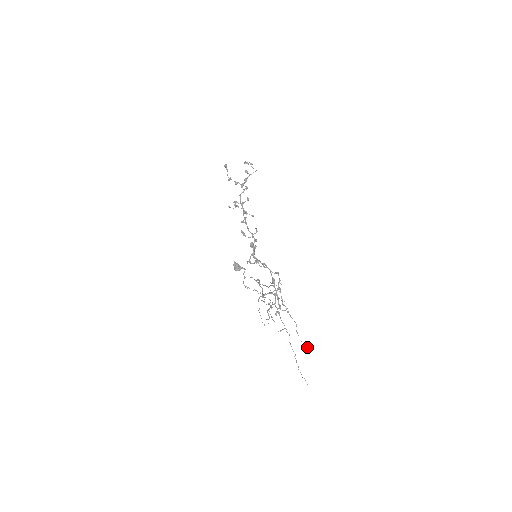
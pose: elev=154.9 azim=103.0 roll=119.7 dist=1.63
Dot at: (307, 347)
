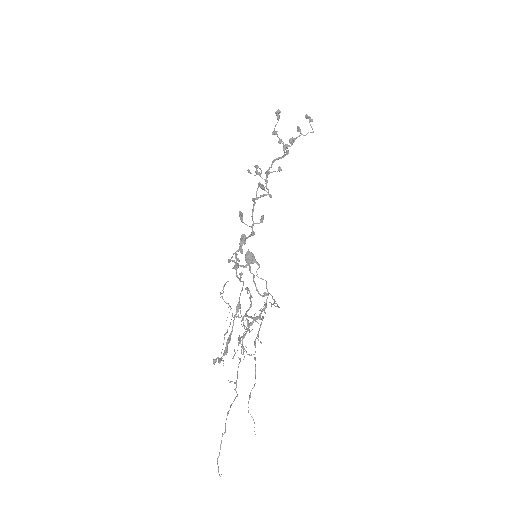
Dot at: occluded
